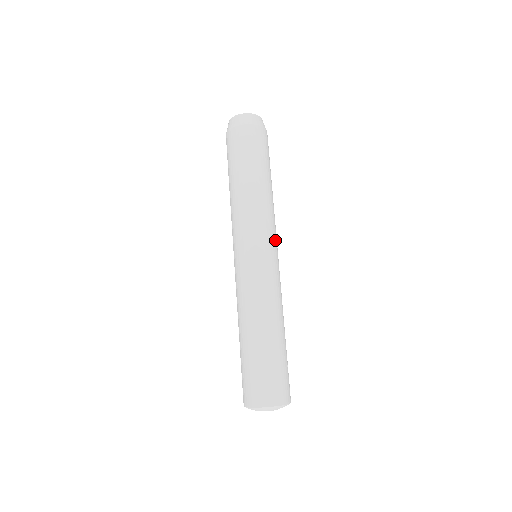
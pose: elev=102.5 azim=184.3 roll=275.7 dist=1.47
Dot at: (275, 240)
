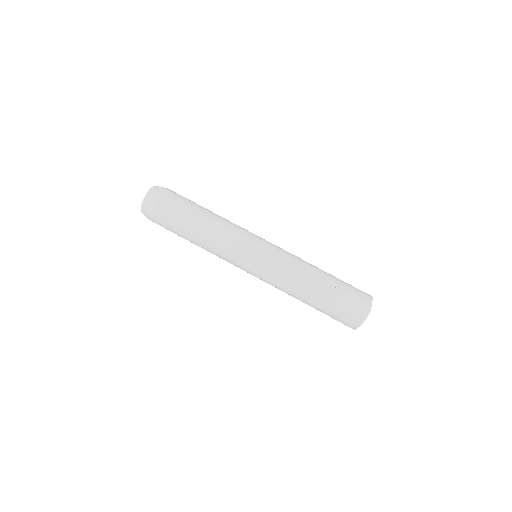
Dot at: (247, 246)
